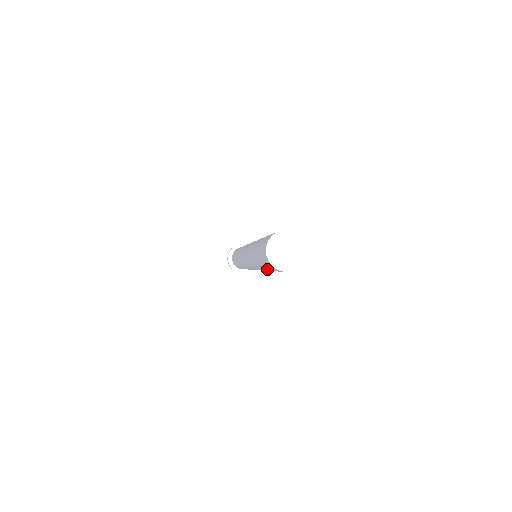
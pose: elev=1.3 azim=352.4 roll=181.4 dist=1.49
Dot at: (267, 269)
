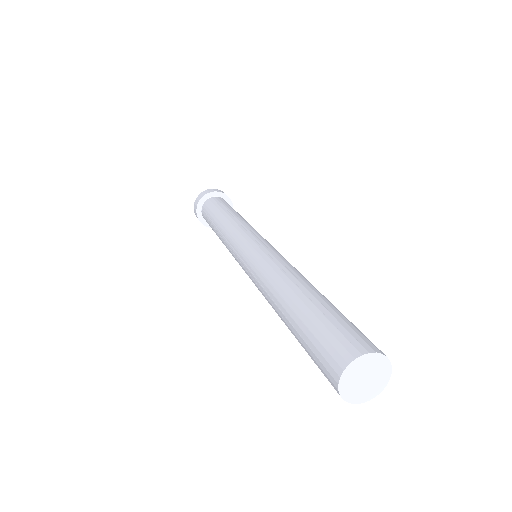
Dot at: occluded
